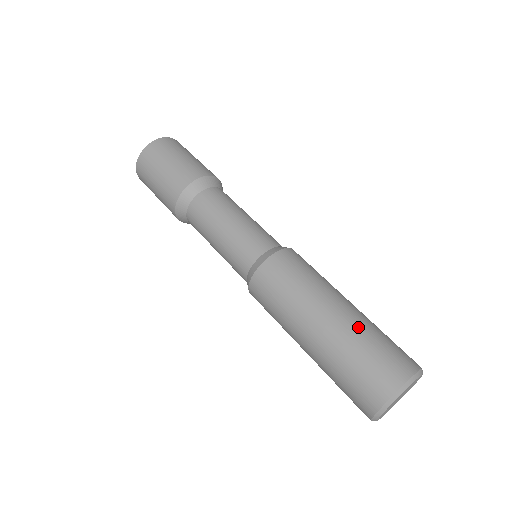
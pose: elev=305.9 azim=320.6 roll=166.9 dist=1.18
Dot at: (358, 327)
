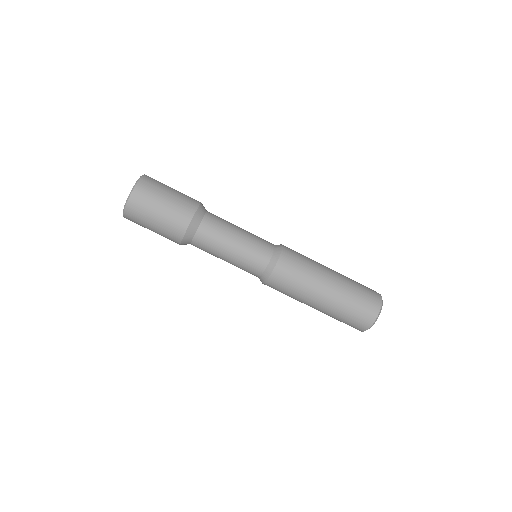
Dot at: (345, 292)
